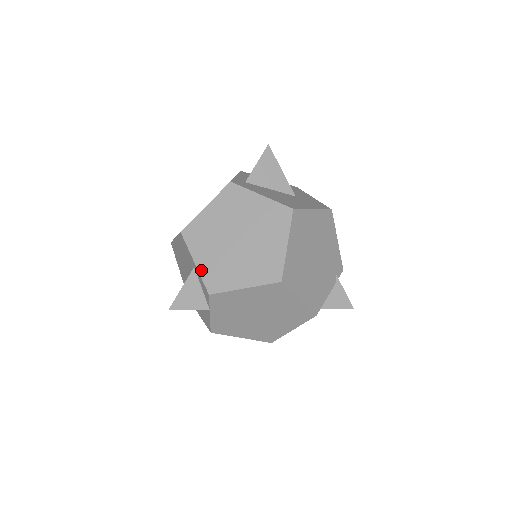
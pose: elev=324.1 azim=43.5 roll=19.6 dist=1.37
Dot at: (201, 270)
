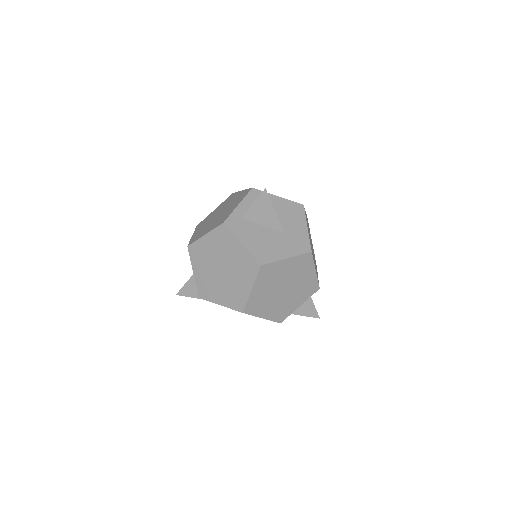
Dot at: (196, 280)
